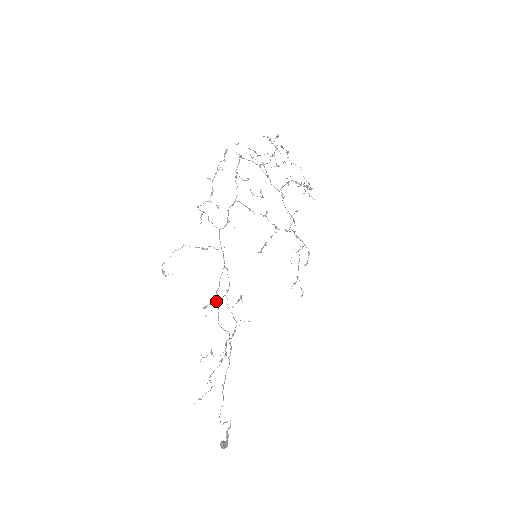
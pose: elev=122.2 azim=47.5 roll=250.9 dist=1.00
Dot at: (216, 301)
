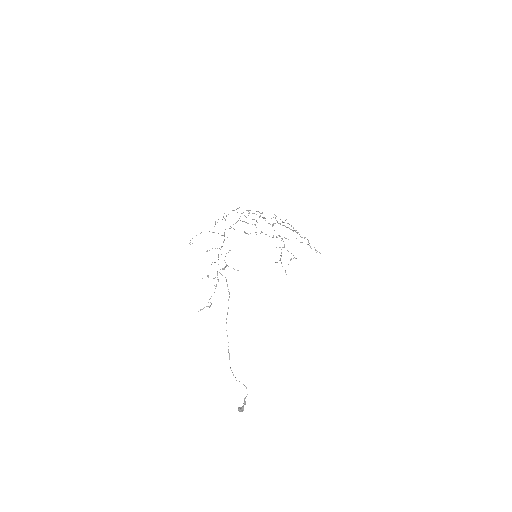
Dot at: occluded
